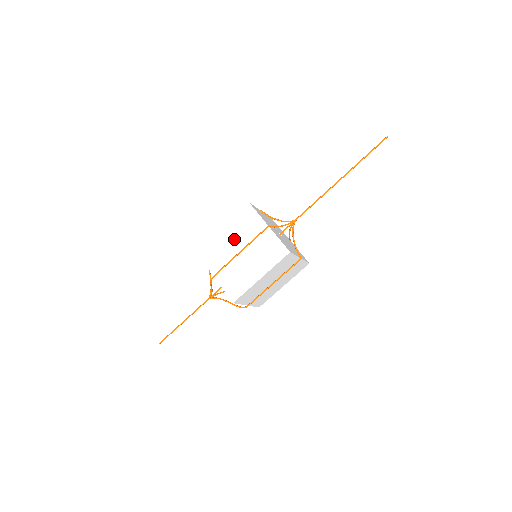
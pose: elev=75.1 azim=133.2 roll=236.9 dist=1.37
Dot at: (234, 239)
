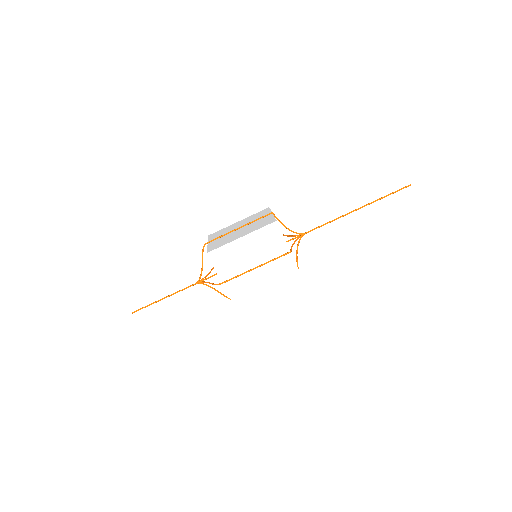
Dot at: (252, 253)
